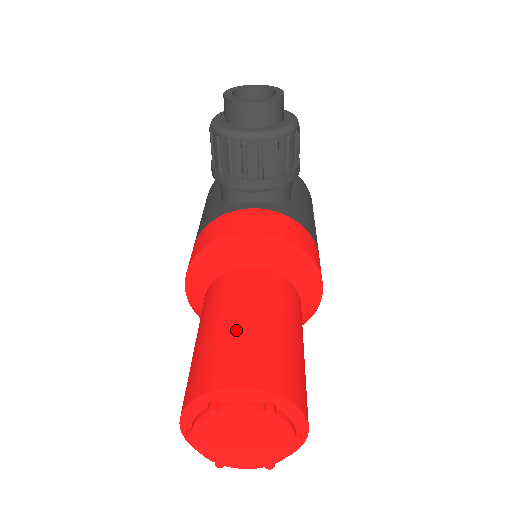
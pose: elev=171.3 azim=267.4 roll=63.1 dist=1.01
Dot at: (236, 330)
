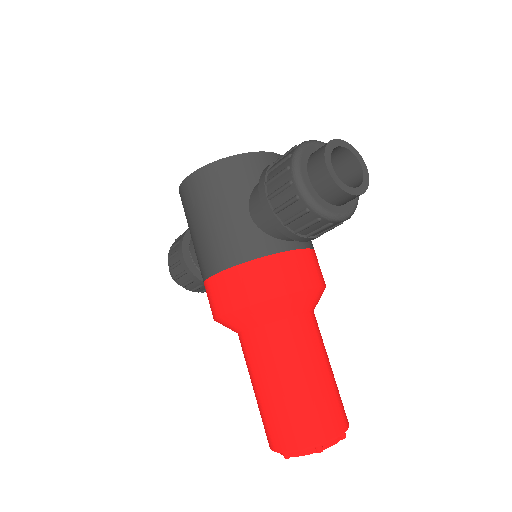
Dot at: (318, 387)
